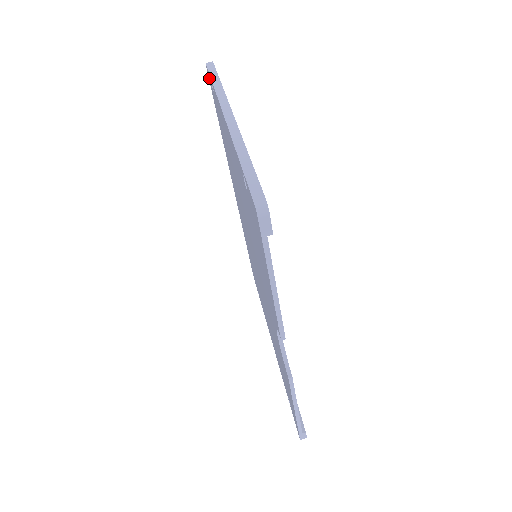
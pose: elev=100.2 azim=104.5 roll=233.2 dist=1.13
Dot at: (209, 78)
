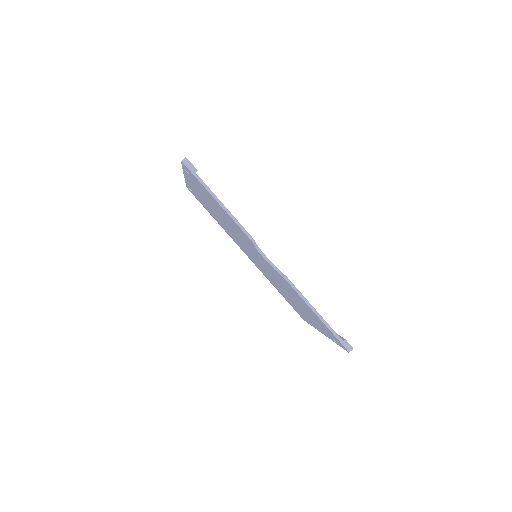
Dot at: occluded
